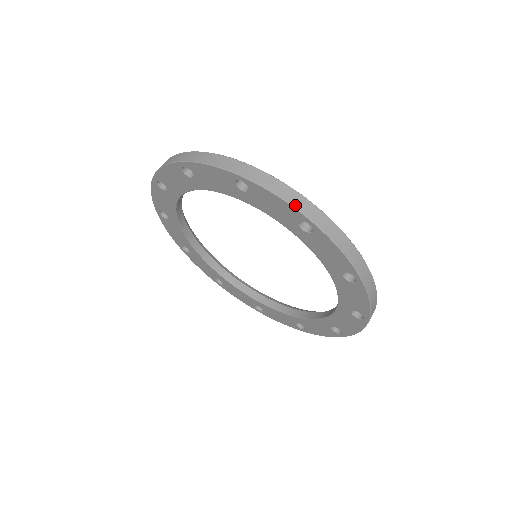
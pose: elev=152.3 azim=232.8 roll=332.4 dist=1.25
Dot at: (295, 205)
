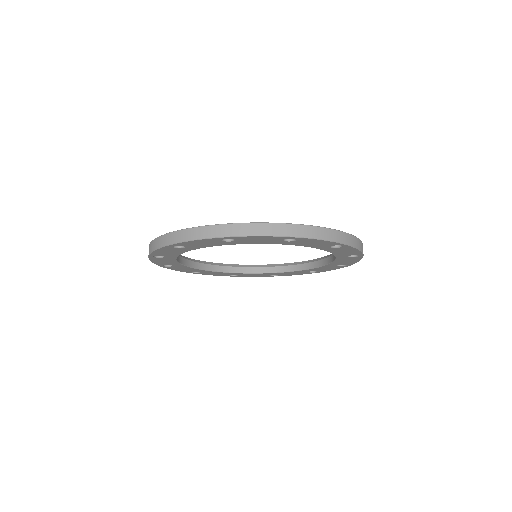
Dot at: (335, 240)
